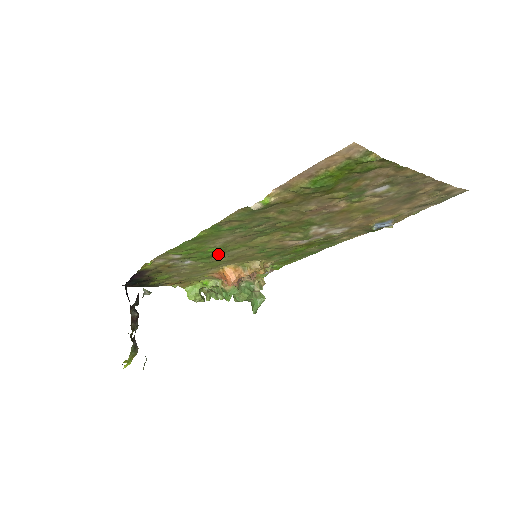
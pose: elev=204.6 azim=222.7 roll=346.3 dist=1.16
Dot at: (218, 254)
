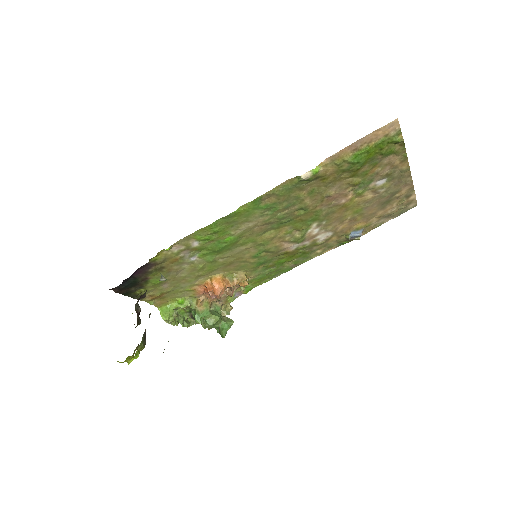
Dot at: (227, 249)
